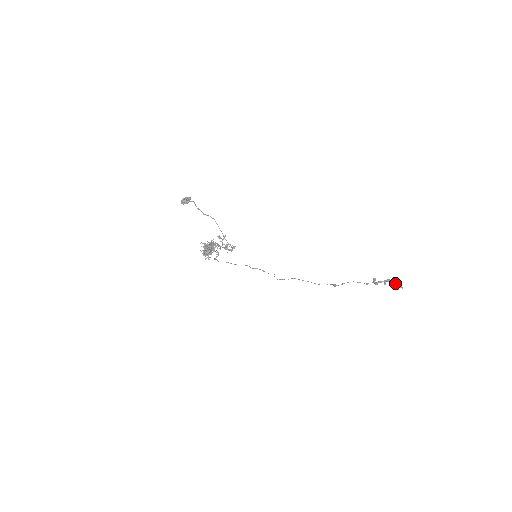
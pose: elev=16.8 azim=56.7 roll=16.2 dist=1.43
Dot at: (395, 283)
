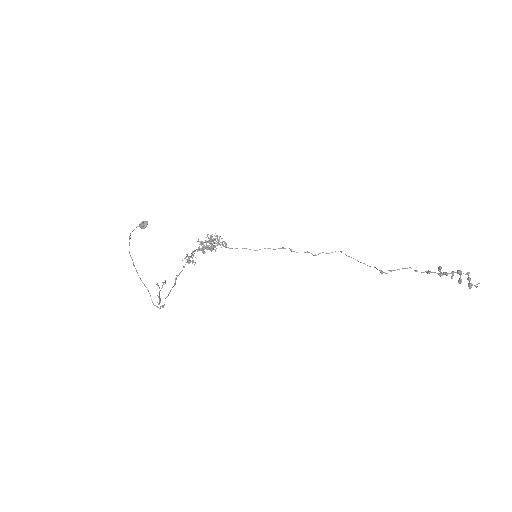
Dot at: (467, 279)
